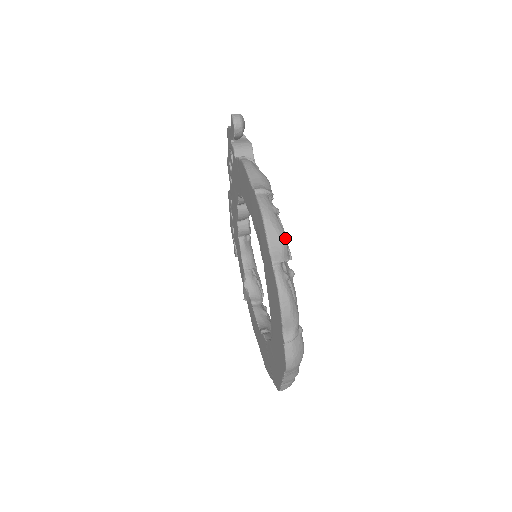
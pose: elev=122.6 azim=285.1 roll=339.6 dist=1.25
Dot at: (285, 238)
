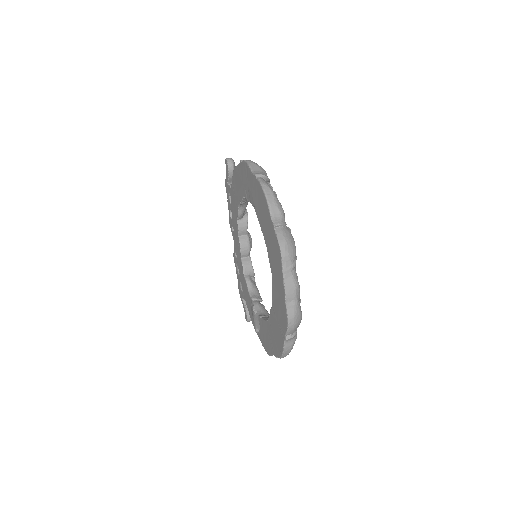
Dot at: (264, 170)
